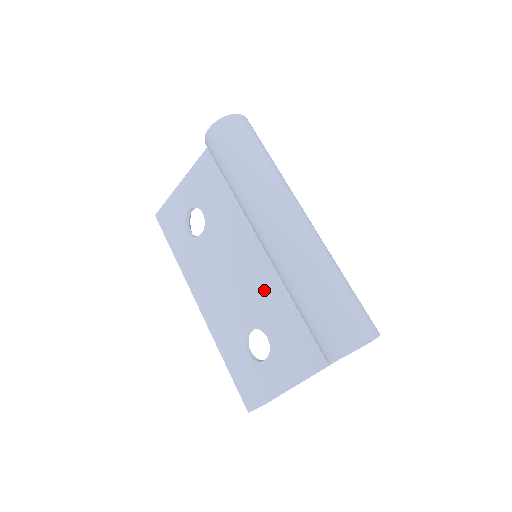
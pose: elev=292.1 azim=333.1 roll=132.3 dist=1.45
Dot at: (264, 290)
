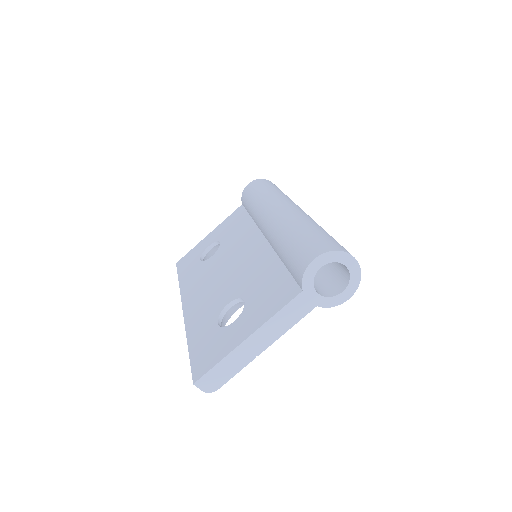
Dot at: (255, 266)
